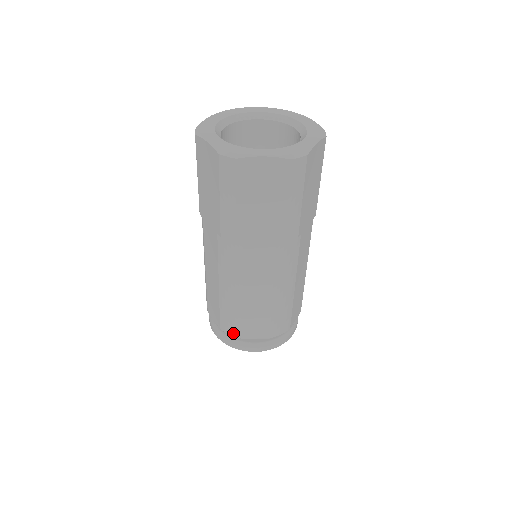
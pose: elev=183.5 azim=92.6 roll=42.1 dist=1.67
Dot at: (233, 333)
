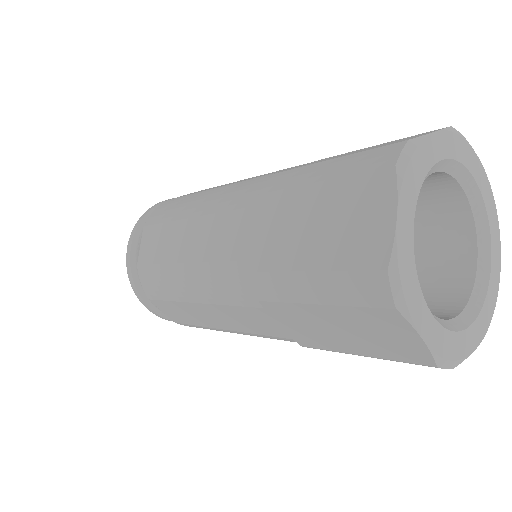
Dot at: occluded
